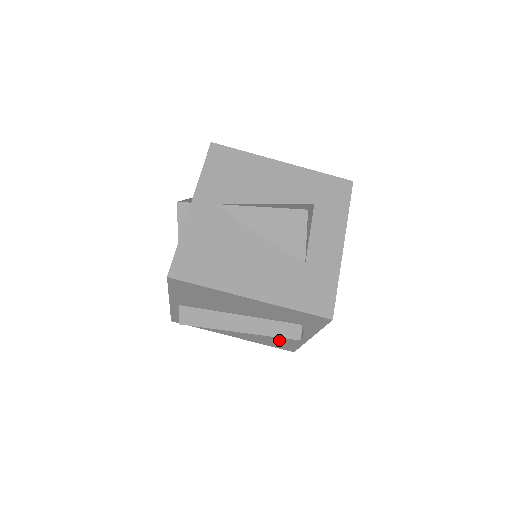
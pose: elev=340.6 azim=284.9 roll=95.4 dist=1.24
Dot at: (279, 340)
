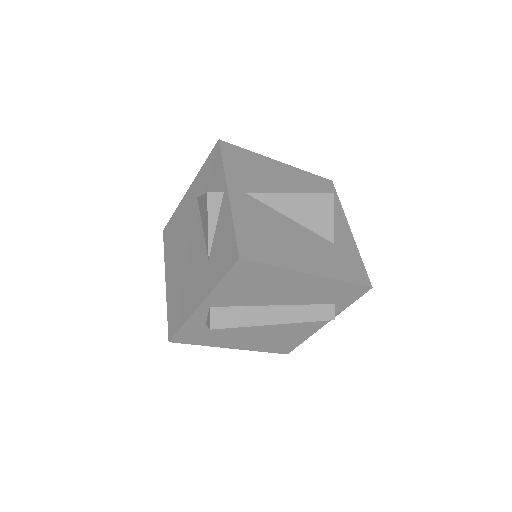
Dot at: (286, 338)
